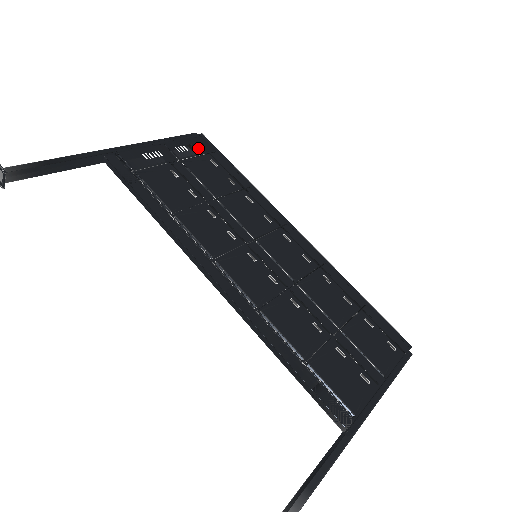
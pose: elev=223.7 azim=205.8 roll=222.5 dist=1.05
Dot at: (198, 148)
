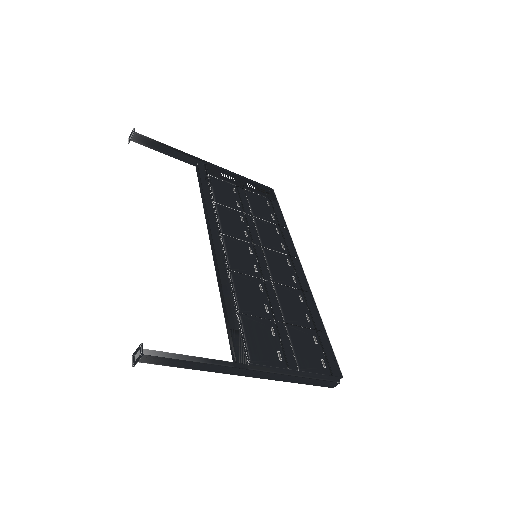
Dot at: (264, 192)
